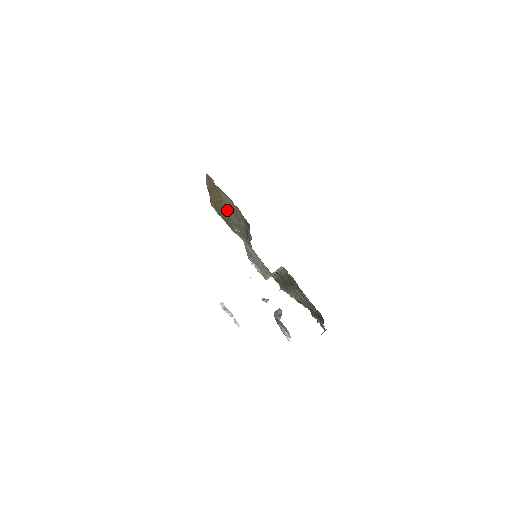
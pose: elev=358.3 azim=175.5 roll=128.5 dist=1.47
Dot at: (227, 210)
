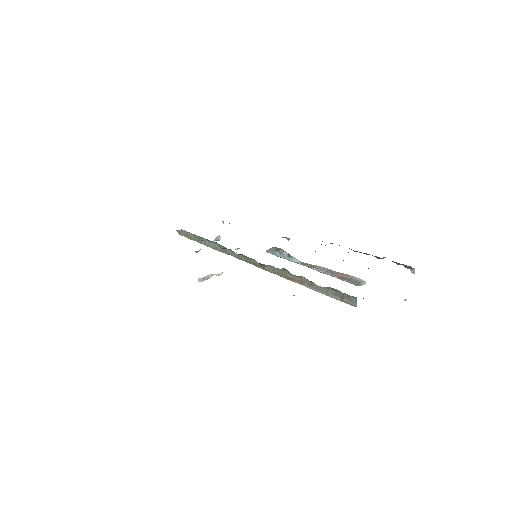
Dot at: occluded
